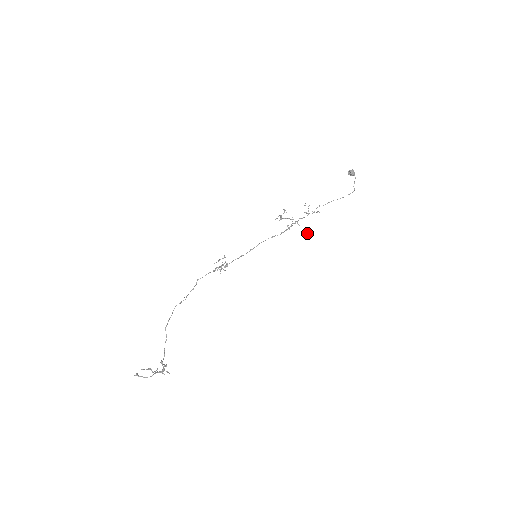
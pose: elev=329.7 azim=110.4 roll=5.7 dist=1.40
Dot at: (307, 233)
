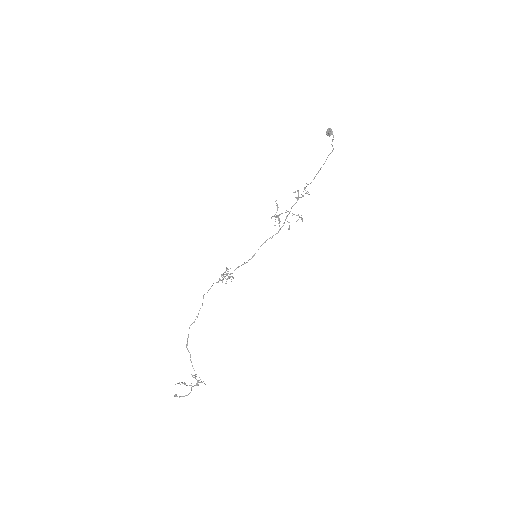
Dot at: (301, 219)
